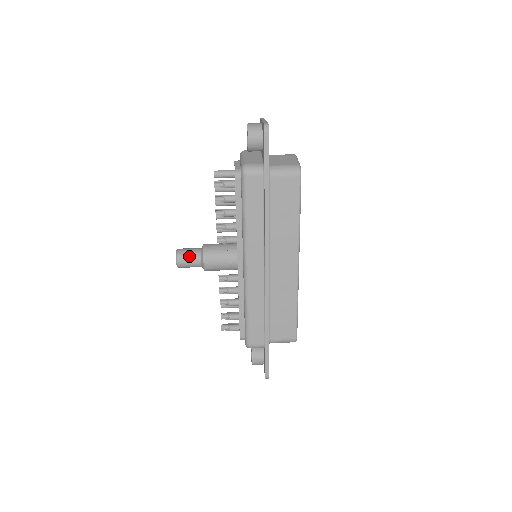
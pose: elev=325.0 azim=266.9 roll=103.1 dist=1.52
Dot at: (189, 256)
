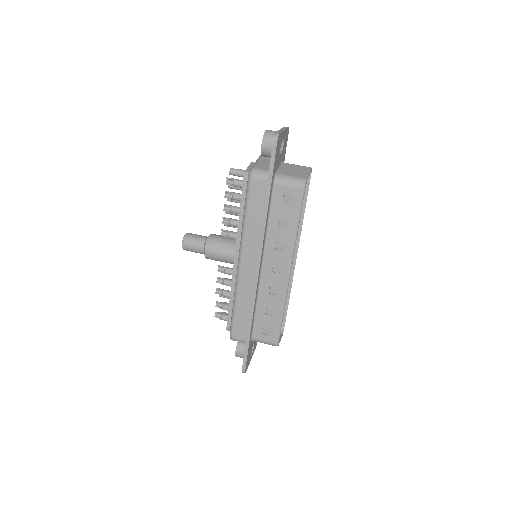
Dot at: (194, 242)
